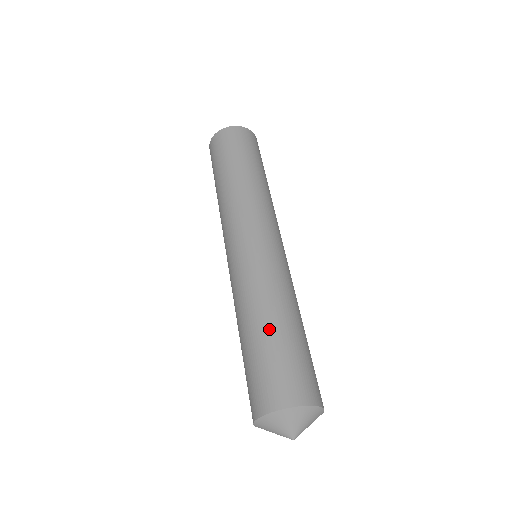
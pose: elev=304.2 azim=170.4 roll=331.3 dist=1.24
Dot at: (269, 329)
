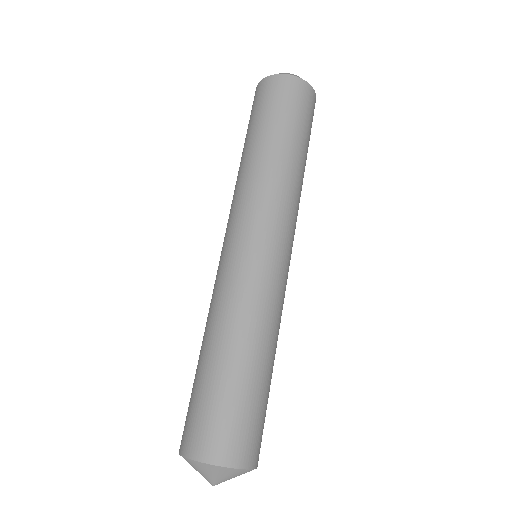
Dot at: (202, 361)
